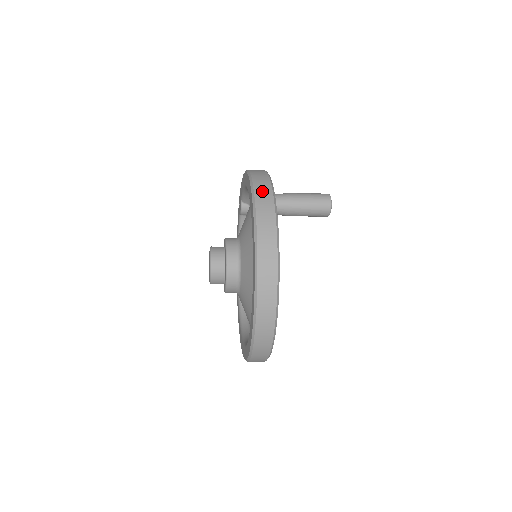
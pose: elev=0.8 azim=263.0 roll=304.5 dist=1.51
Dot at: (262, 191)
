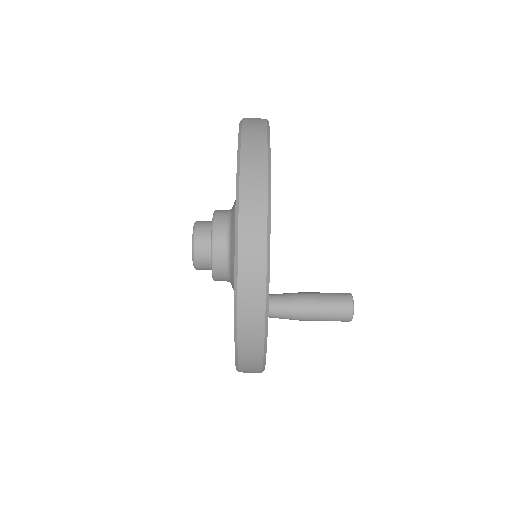
Dot at: occluded
